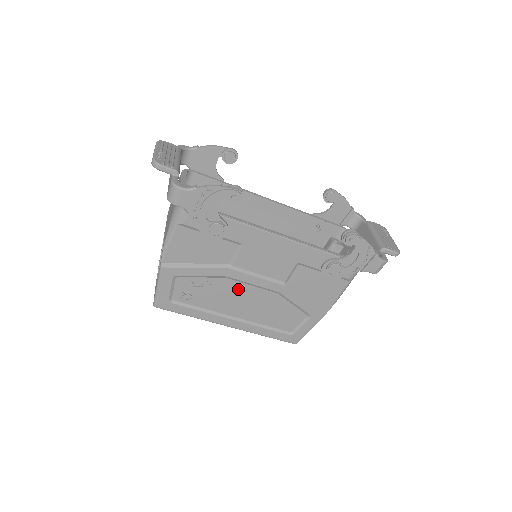
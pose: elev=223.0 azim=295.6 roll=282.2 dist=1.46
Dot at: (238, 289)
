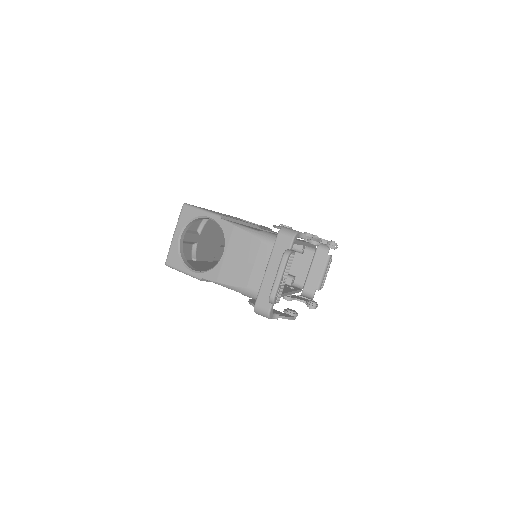
Dot at: occluded
